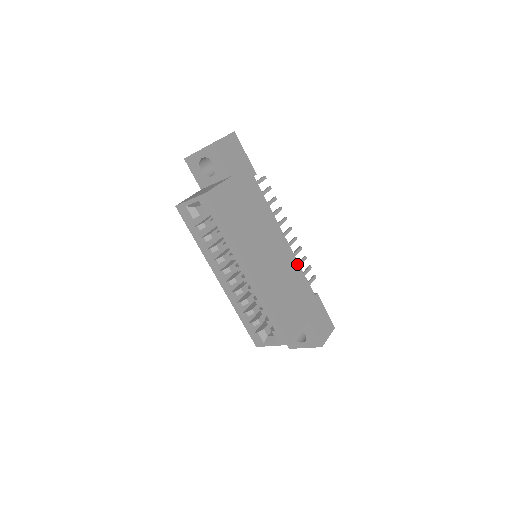
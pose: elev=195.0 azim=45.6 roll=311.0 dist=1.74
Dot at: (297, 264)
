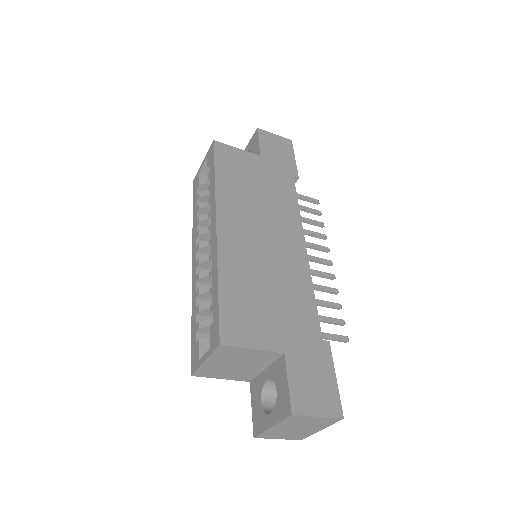
Dot at: (309, 282)
